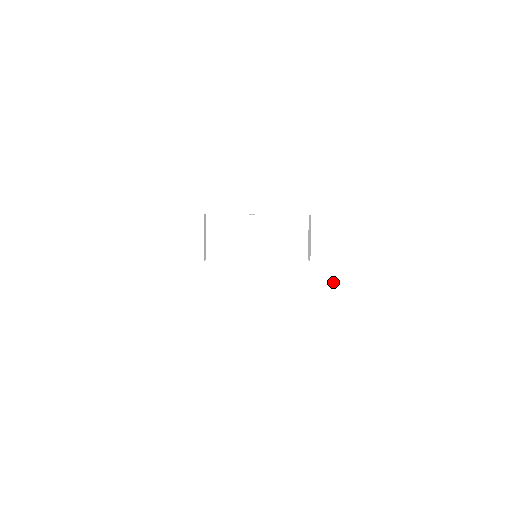
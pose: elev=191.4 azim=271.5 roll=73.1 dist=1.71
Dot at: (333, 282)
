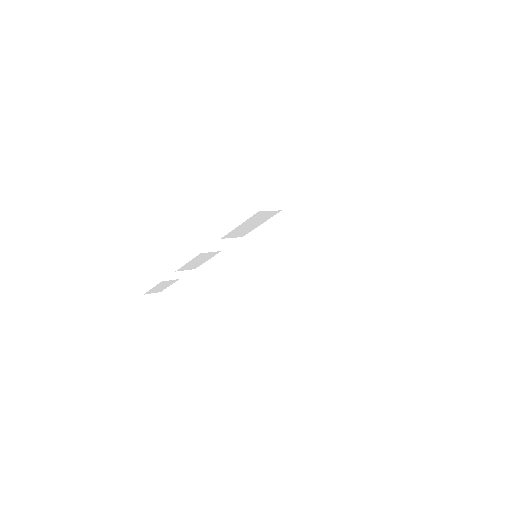
Dot at: (290, 258)
